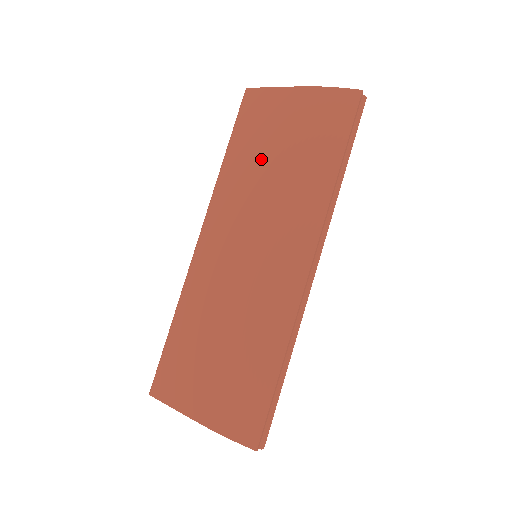
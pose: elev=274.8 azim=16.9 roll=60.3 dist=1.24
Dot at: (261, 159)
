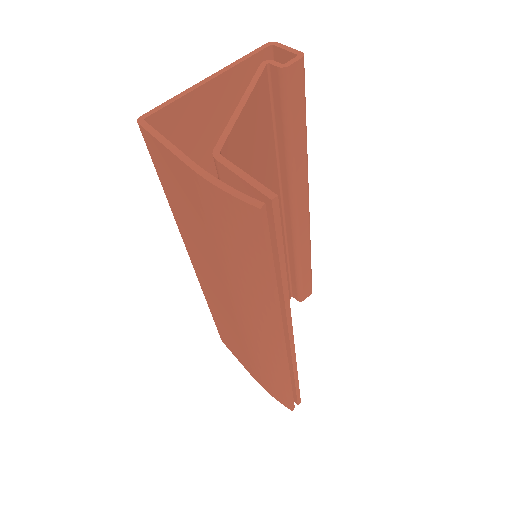
Dot at: (197, 230)
